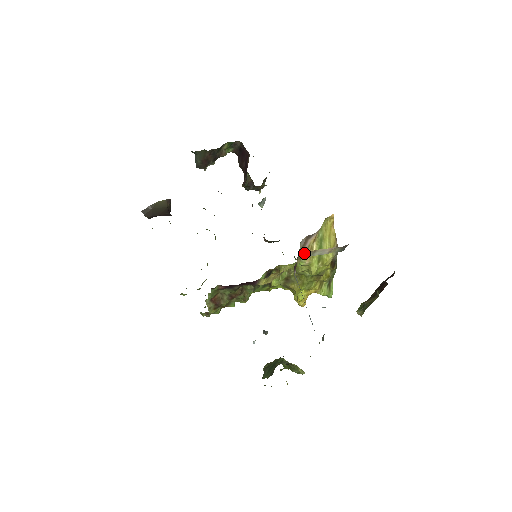
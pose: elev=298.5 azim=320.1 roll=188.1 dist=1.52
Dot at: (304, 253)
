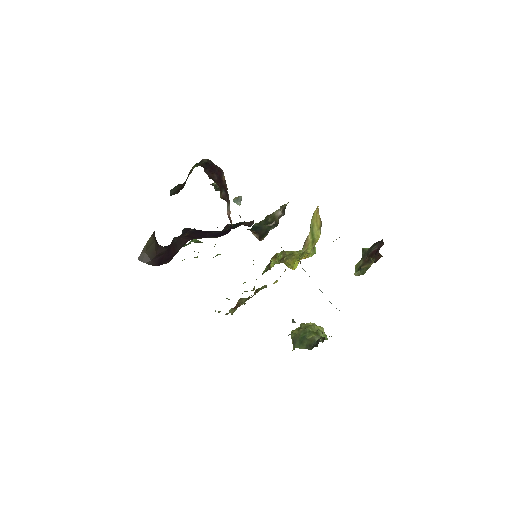
Dot at: (303, 246)
